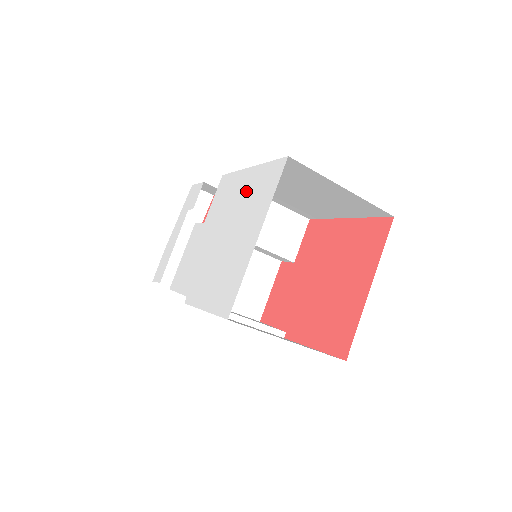
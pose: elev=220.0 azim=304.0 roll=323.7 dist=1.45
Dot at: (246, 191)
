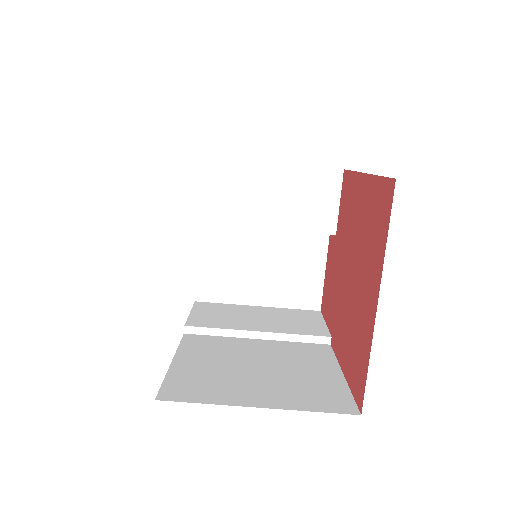
Dot at: occluded
